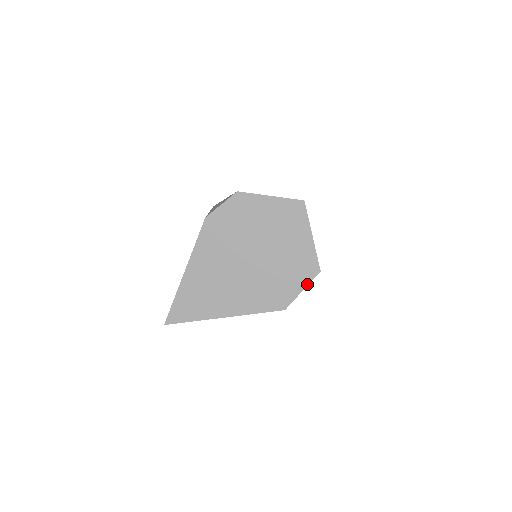
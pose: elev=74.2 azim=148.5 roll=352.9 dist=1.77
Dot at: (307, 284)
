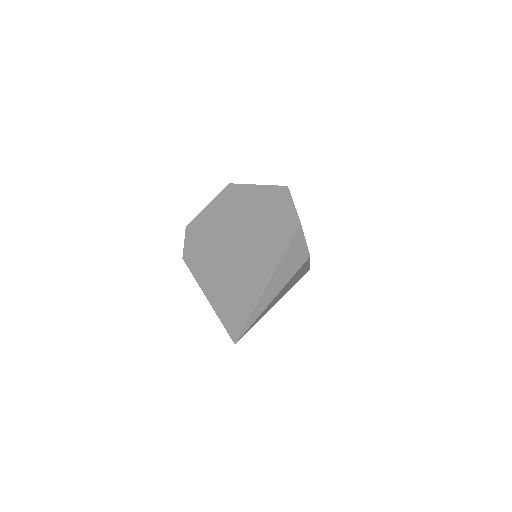
Dot at: (291, 199)
